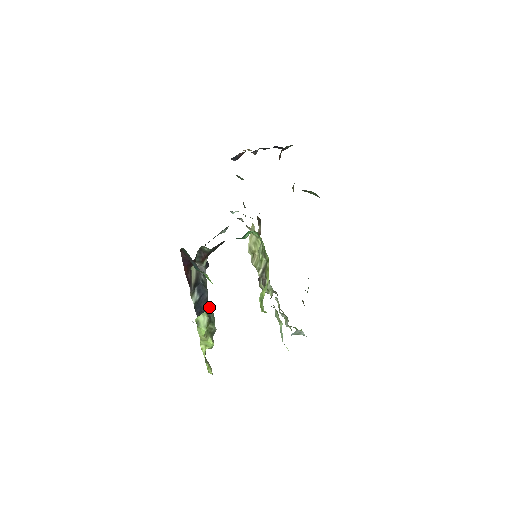
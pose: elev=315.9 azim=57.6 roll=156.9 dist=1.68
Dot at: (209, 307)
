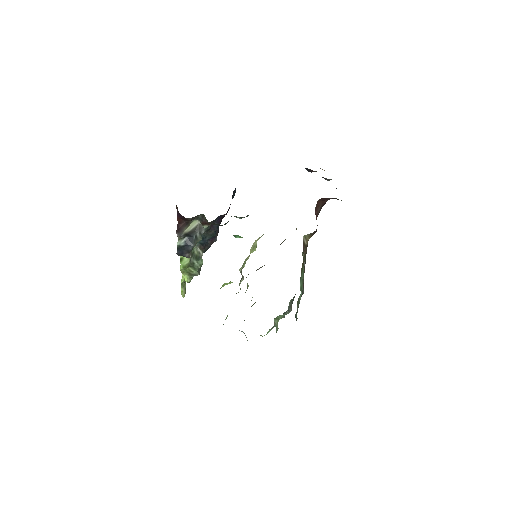
Dot at: (188, 257)
